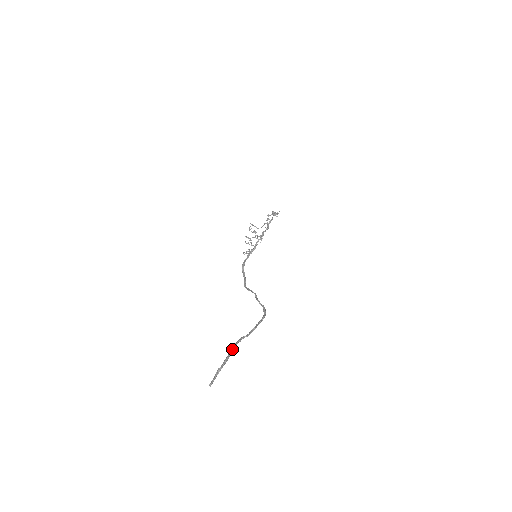
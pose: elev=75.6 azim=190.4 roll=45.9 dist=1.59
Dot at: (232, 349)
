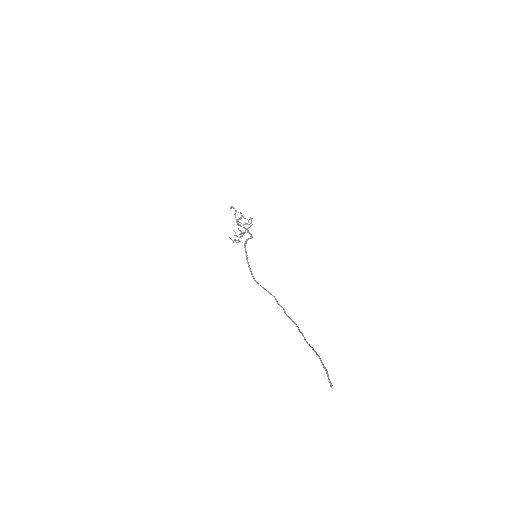
Dot at: (319, 357)
